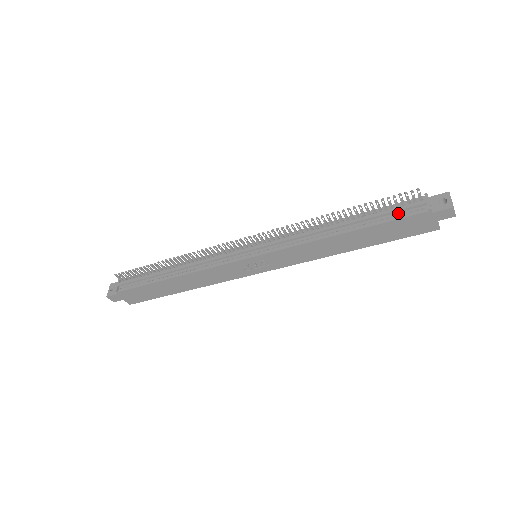
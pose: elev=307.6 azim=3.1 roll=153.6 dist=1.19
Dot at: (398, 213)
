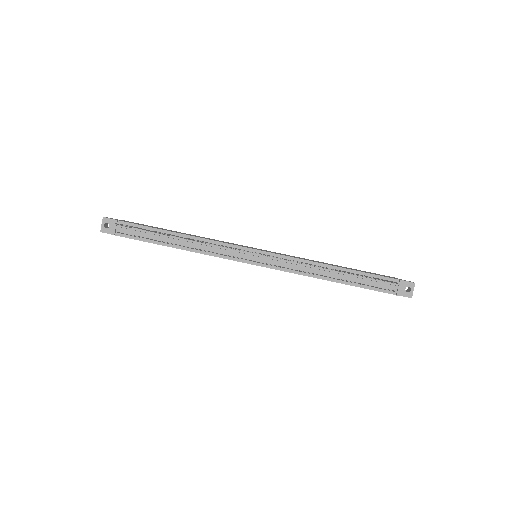
Dot at: (376, 285)
